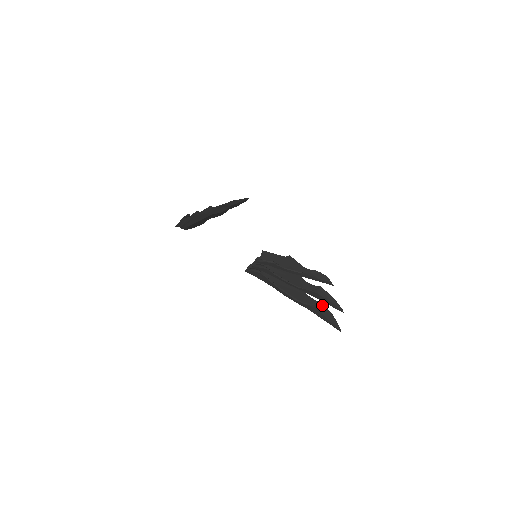
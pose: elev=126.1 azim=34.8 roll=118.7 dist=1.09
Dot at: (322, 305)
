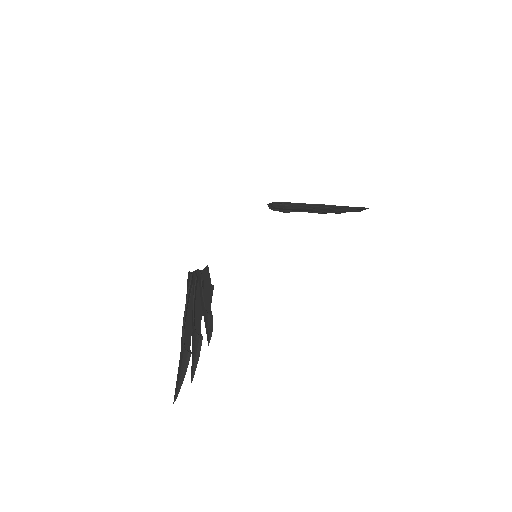
Dot at: occluded
